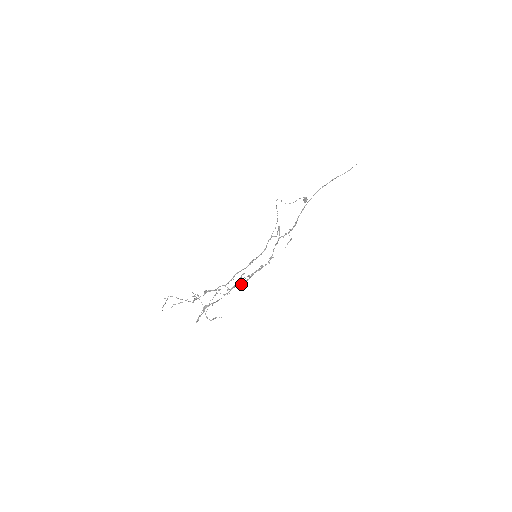
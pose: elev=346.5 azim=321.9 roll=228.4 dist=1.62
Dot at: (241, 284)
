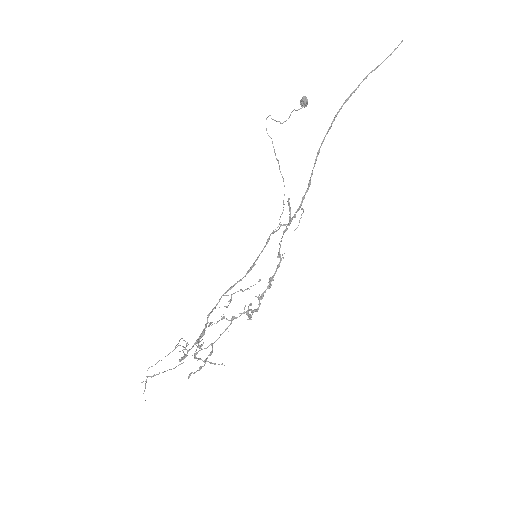
Dot at: (244, 313)
